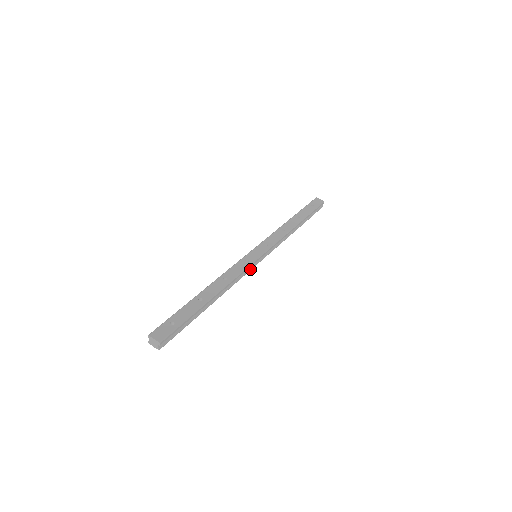
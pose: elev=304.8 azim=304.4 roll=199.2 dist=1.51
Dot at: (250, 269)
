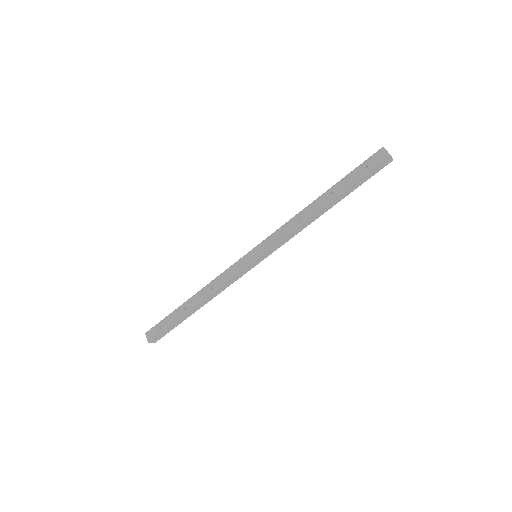
Dot at: (246, 272)
